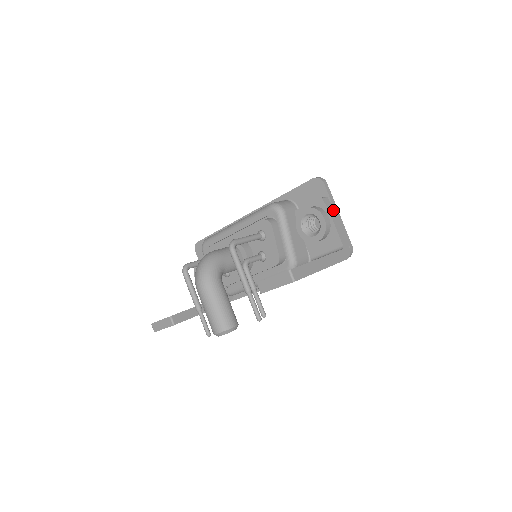
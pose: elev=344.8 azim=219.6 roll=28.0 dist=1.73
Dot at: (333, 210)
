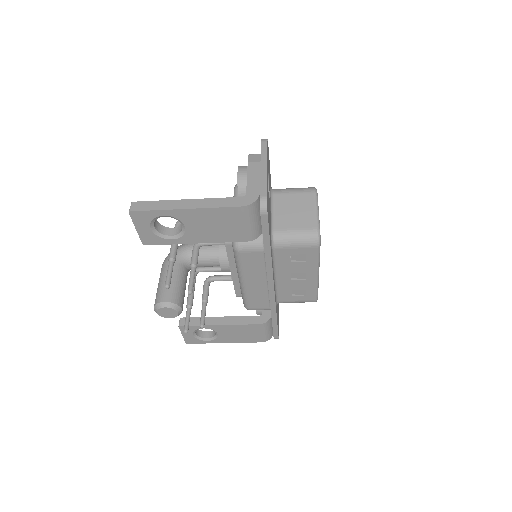
Dot at: (257, 163)
